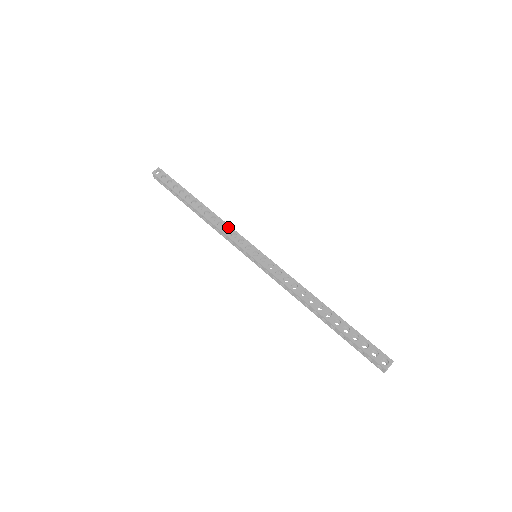
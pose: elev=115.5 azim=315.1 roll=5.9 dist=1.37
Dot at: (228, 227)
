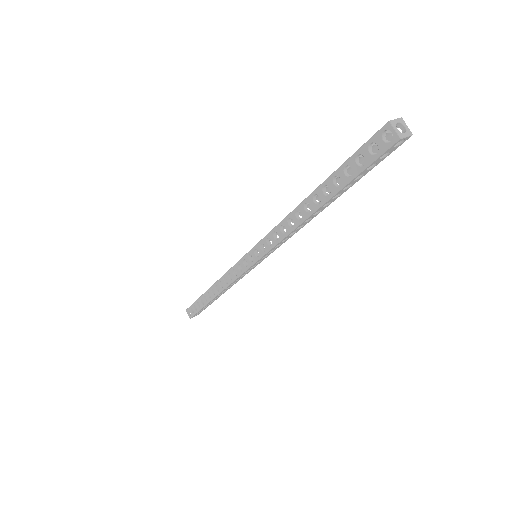
Dot at: occluded
